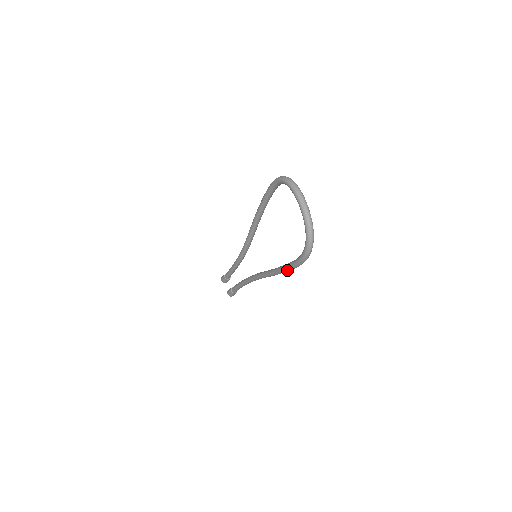
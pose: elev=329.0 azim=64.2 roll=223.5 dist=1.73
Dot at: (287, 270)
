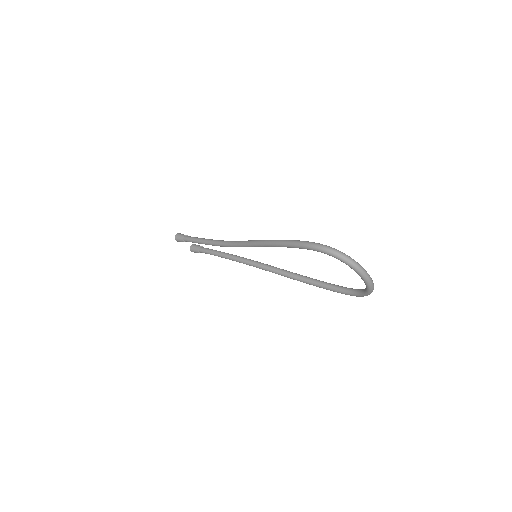
Dot at: occluded
